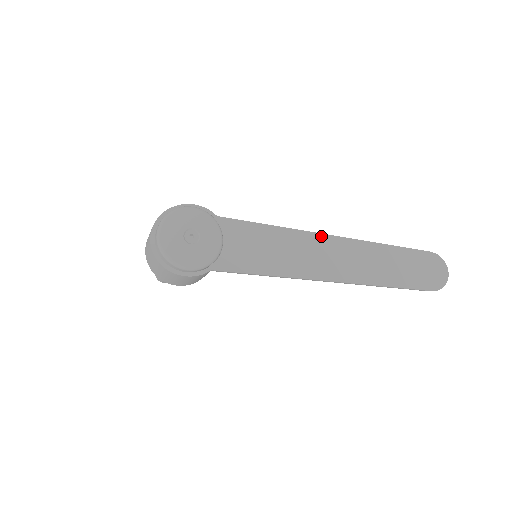
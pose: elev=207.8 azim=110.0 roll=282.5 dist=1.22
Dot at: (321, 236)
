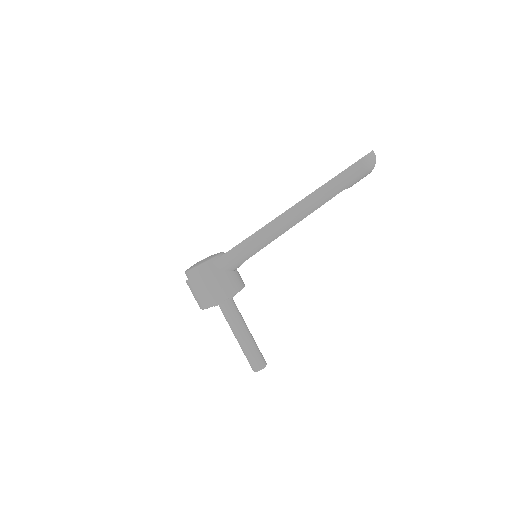
Dot at: occluded
